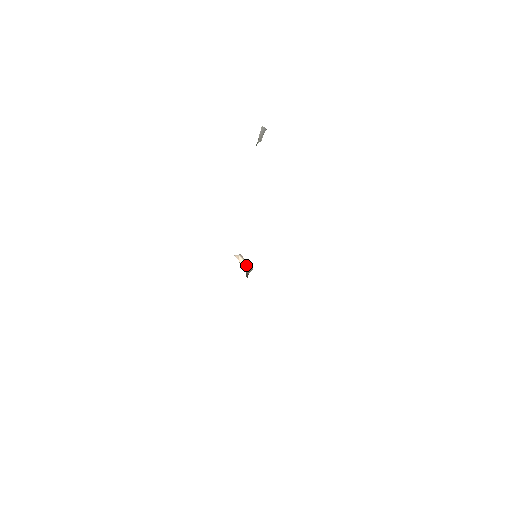
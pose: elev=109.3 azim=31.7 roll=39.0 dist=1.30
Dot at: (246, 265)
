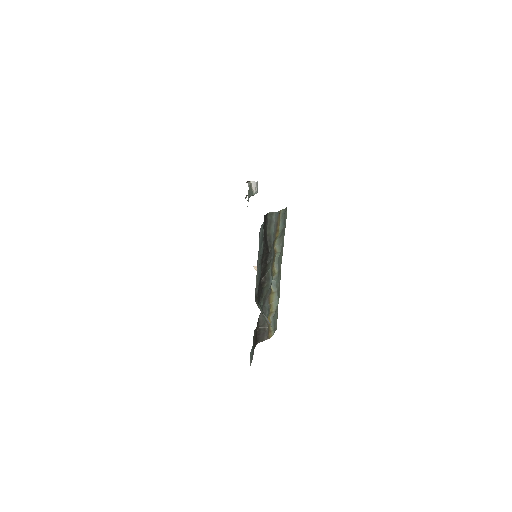
Dot at: occluded
